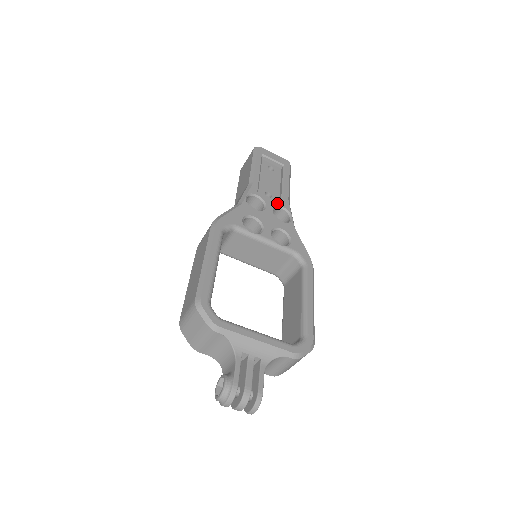
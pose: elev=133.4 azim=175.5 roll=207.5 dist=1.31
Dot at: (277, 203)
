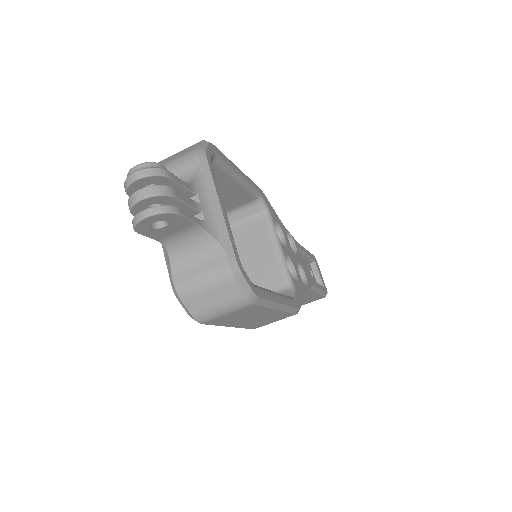
Dot at: (304, 269)
